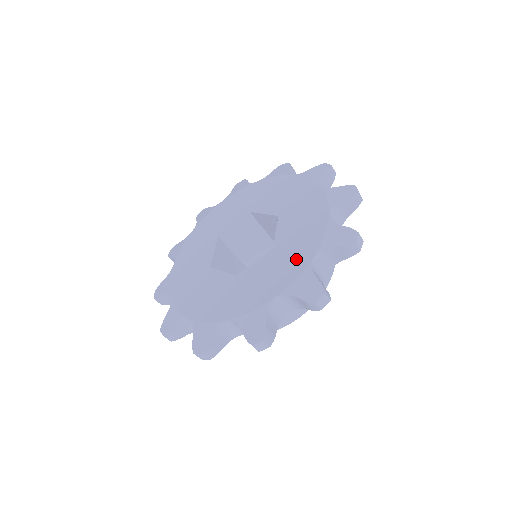
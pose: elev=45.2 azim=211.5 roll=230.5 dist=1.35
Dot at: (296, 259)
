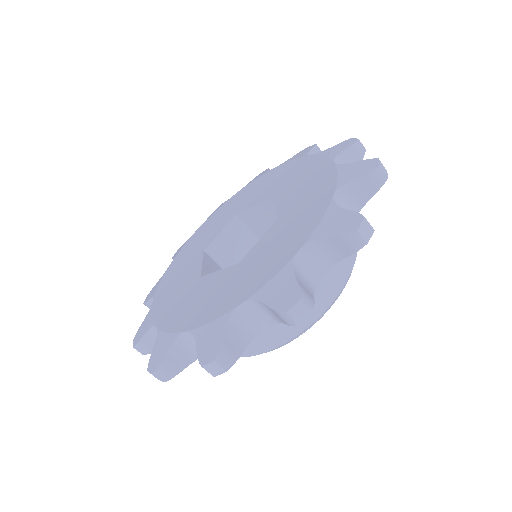
Dot at: (311, 209)
